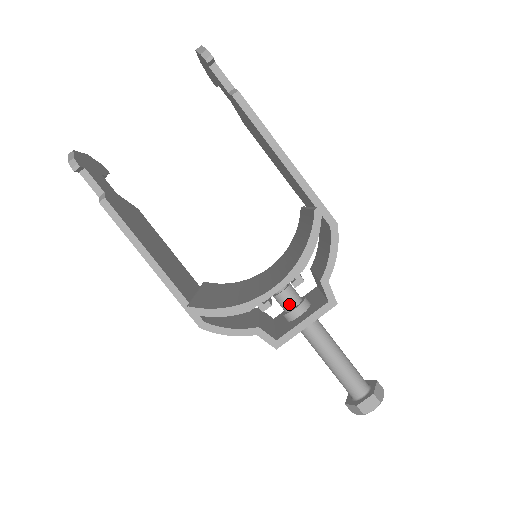
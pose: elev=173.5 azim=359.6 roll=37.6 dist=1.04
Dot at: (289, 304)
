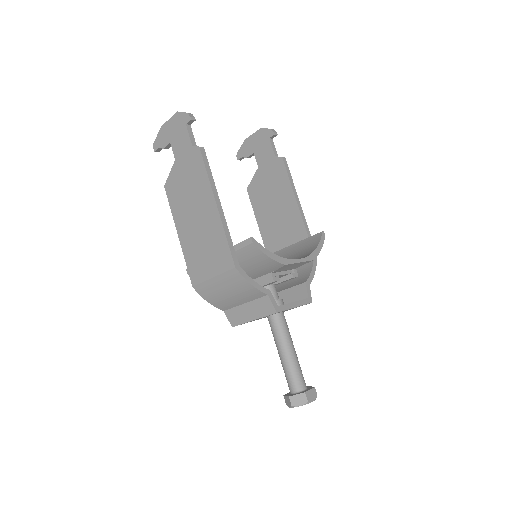
Dot at: (275, 295)
